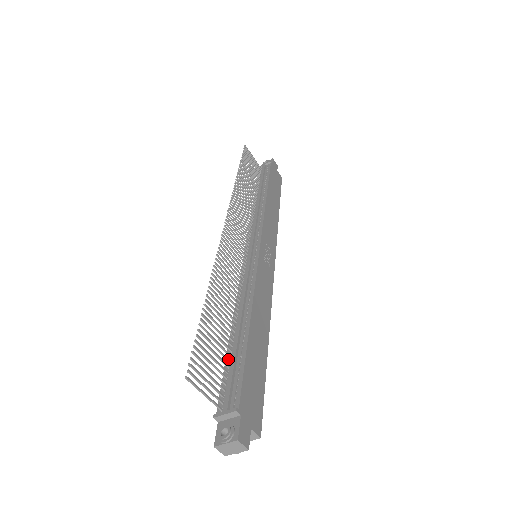
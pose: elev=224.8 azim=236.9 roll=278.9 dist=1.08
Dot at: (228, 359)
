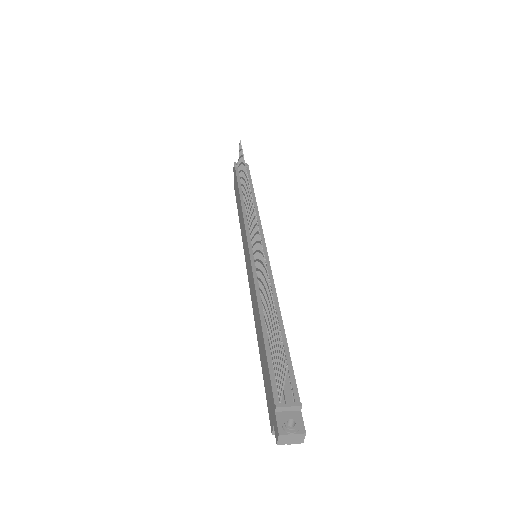
Dot at: occluded
